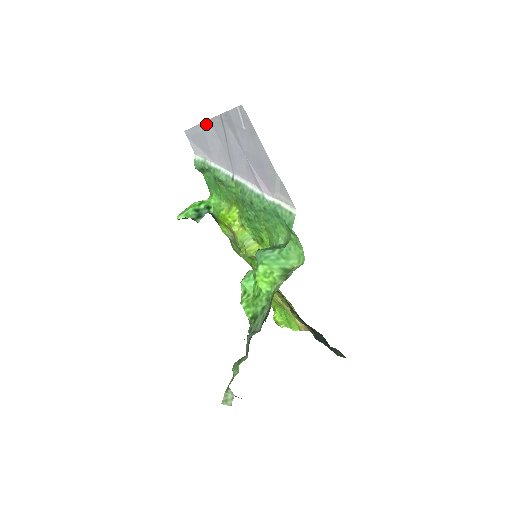
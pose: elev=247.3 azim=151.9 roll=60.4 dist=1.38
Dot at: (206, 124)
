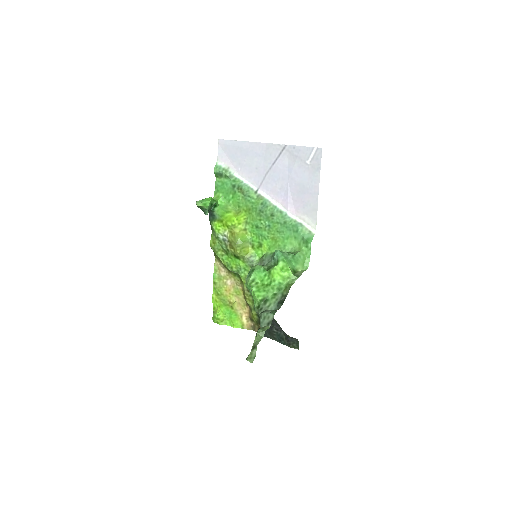
Dot at: (259, 145)
